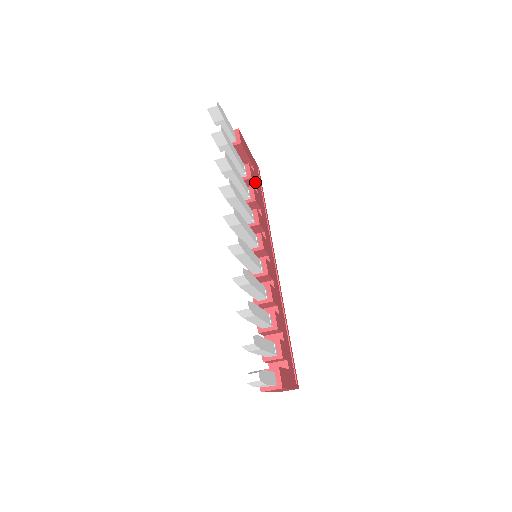
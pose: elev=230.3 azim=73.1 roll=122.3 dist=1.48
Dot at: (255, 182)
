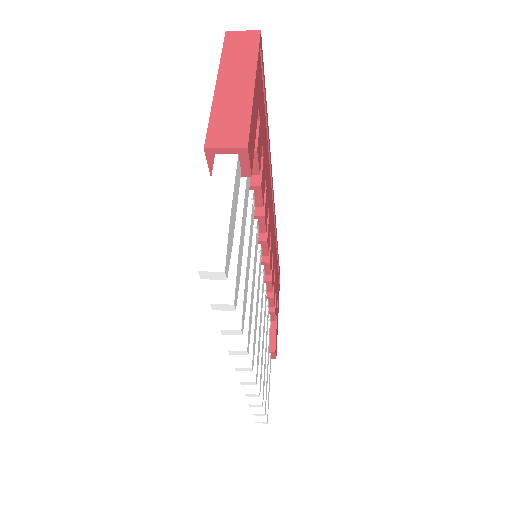
Dot at: (261, 145)
